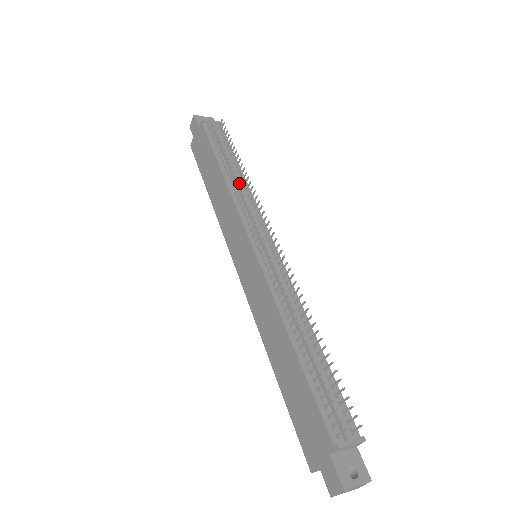
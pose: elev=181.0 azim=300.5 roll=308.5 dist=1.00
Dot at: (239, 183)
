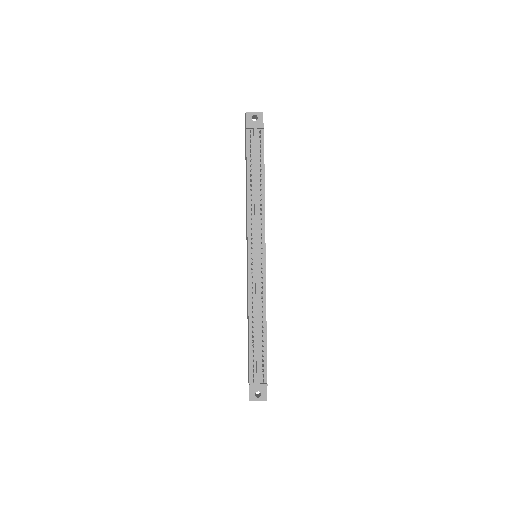
Dot at: (256, 200)
